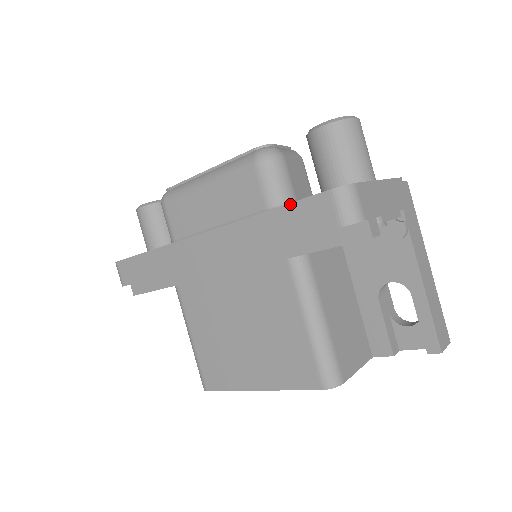
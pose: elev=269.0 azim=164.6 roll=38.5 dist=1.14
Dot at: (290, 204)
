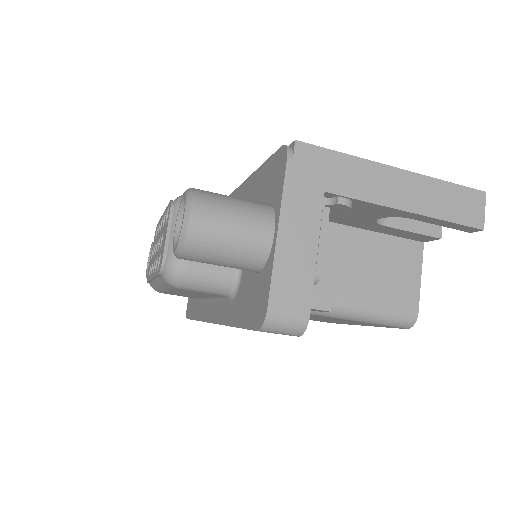
Dot at: occluded
